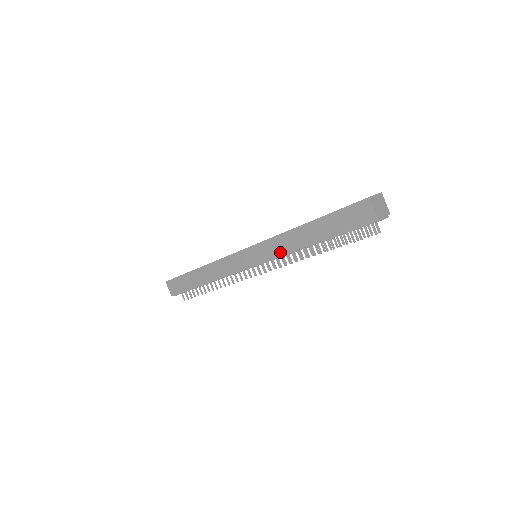
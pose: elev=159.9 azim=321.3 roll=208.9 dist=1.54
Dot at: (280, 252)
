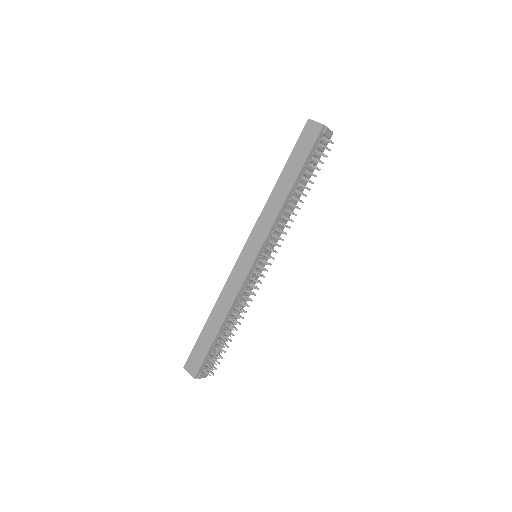
Dot at: (271, 220)
